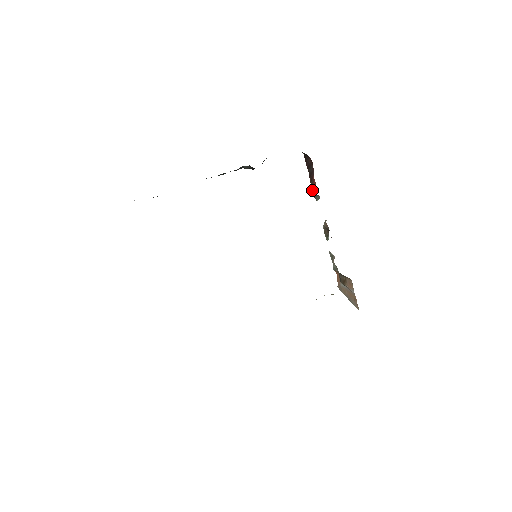
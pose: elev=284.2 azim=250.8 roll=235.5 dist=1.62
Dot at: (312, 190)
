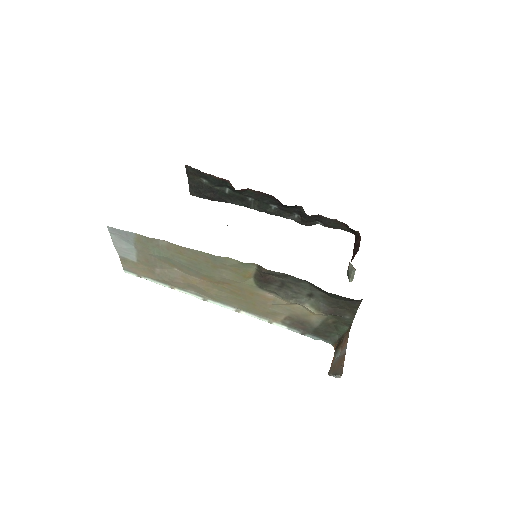
Dot at: occluded
